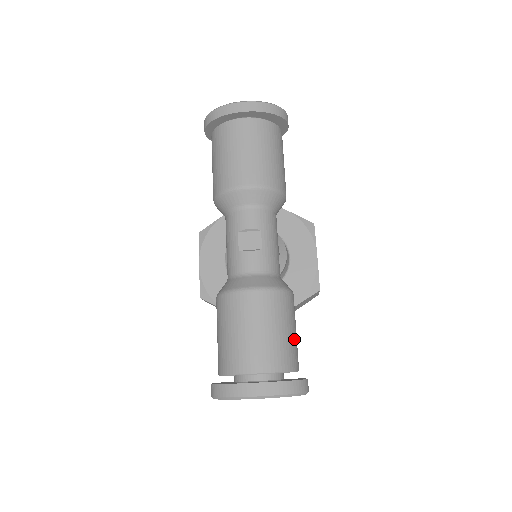
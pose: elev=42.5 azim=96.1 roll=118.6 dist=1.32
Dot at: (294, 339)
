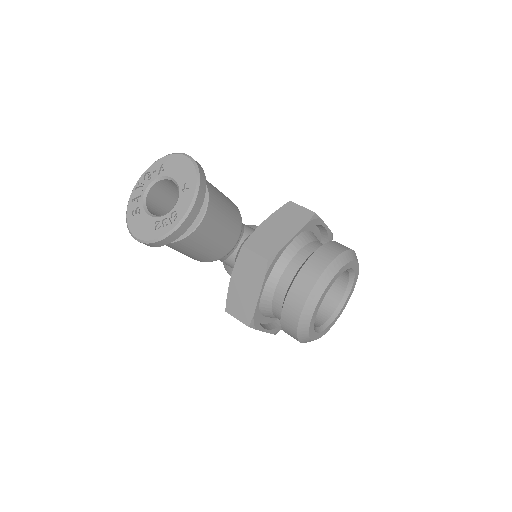
Dot at: occluded
